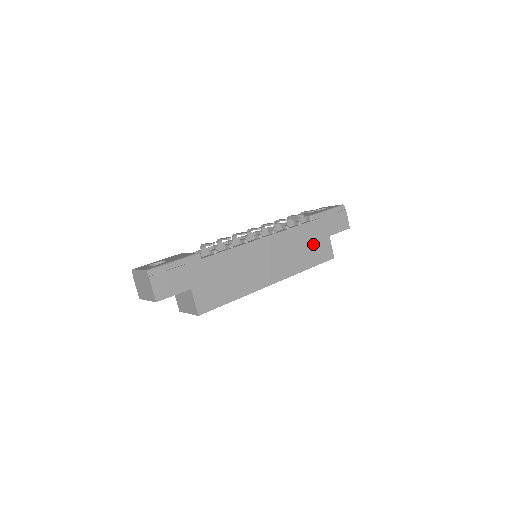
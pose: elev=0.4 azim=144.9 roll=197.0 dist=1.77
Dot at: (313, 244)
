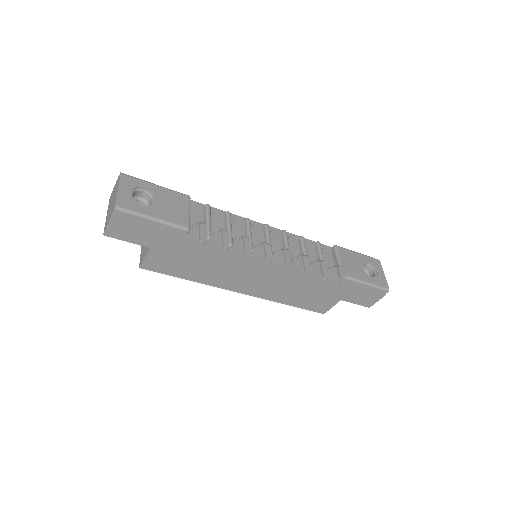
Dot at: (317, 294)
